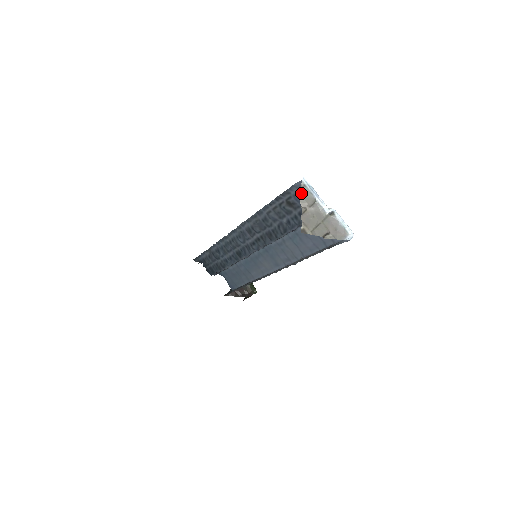
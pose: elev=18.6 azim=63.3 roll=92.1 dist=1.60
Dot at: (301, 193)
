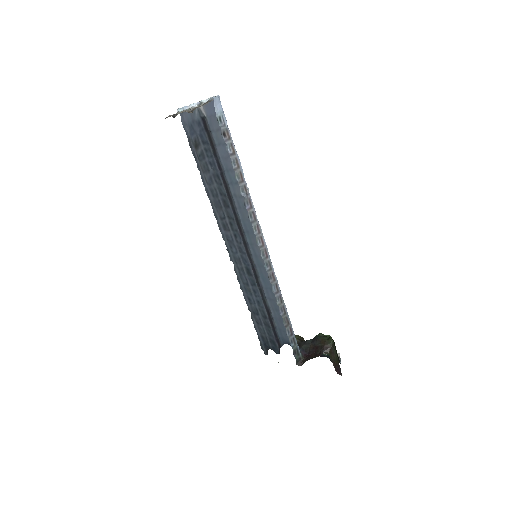
Dot at: occluded
